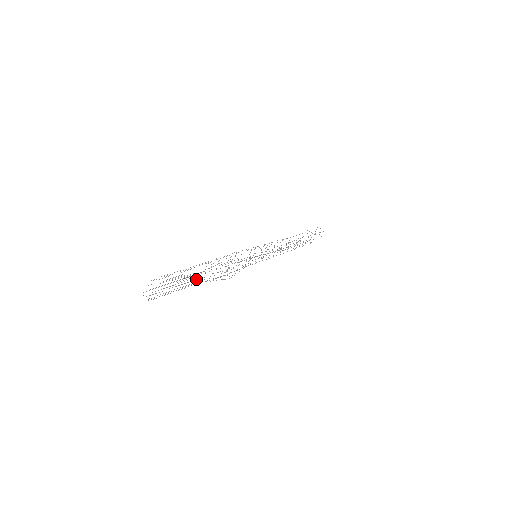
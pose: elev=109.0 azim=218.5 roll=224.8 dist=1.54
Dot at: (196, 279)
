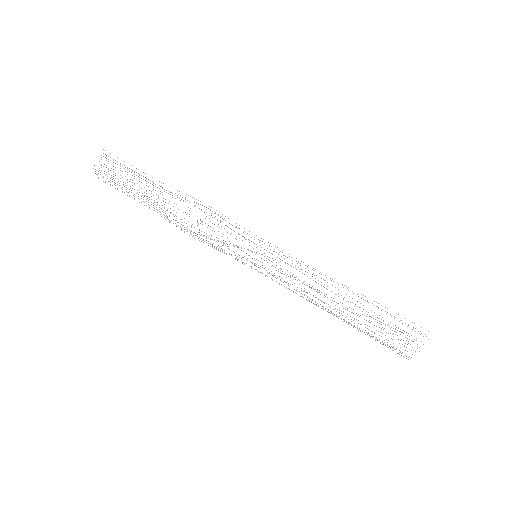
Dot at: occluded
